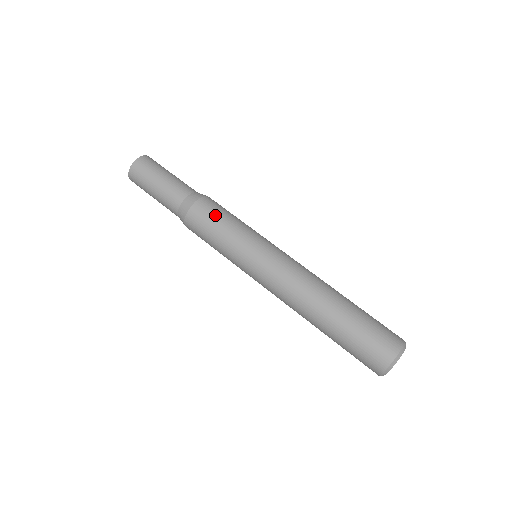
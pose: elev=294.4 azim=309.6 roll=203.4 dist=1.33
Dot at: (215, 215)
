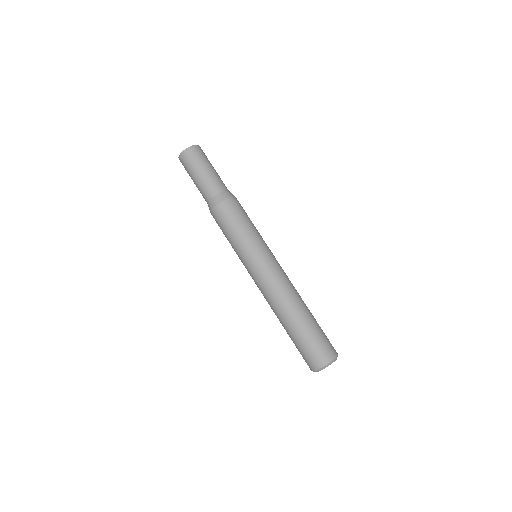
Dot at: (241, 214)
